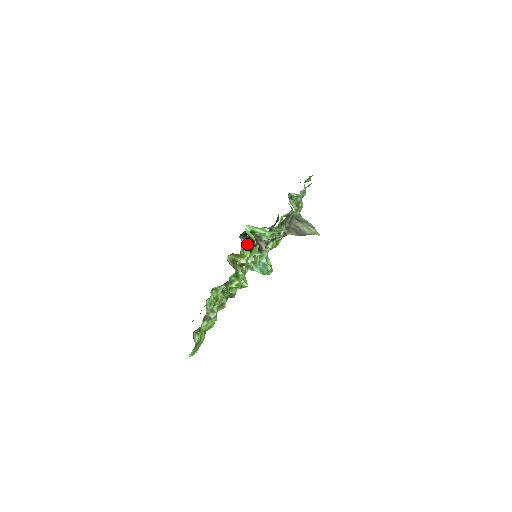
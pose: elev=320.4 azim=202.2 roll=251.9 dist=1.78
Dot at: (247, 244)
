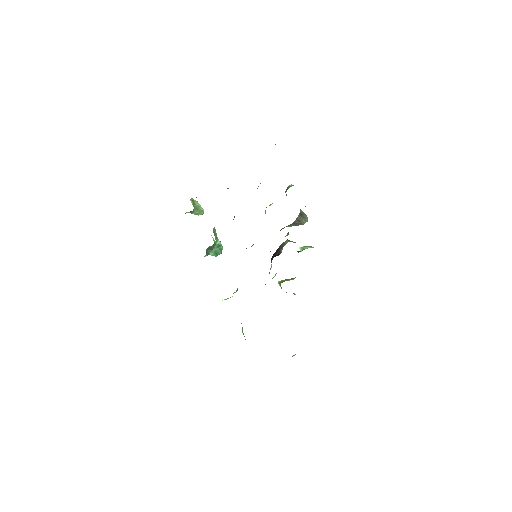
Dot at: (273, 255)
